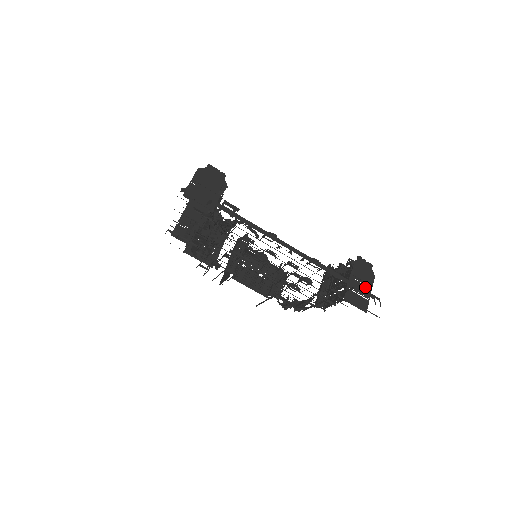
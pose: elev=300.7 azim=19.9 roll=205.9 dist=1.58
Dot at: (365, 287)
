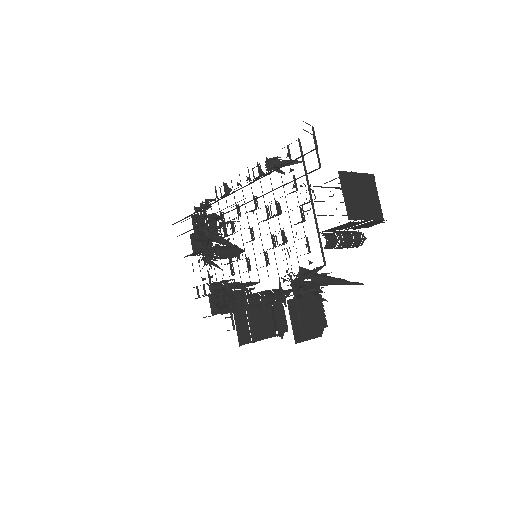
Dot at: occluded
